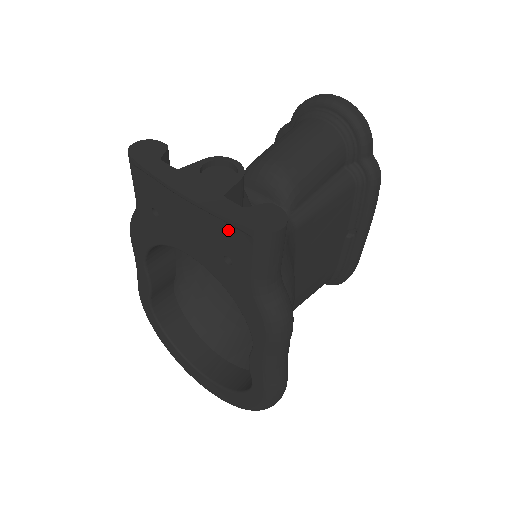
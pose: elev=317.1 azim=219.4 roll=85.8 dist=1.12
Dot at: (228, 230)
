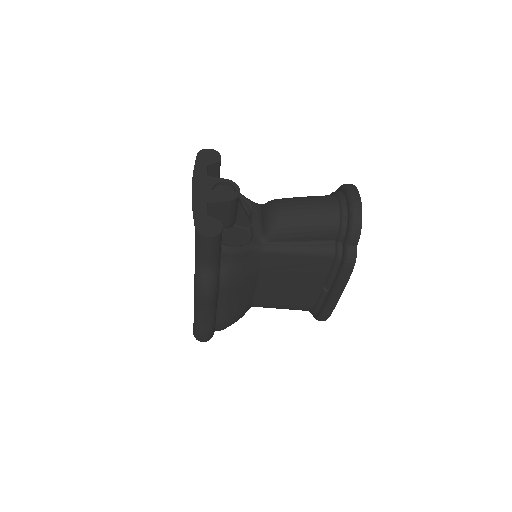
Dot at: occluded
